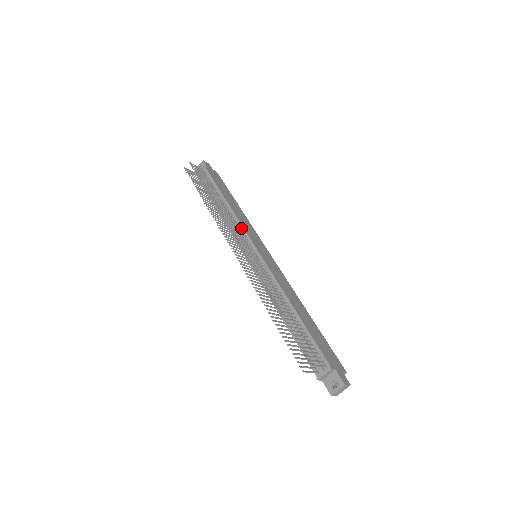
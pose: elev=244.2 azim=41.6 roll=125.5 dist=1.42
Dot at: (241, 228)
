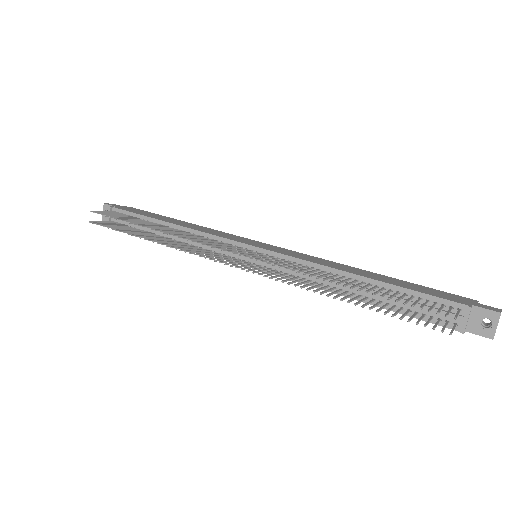
Dot at: (213, 238)
